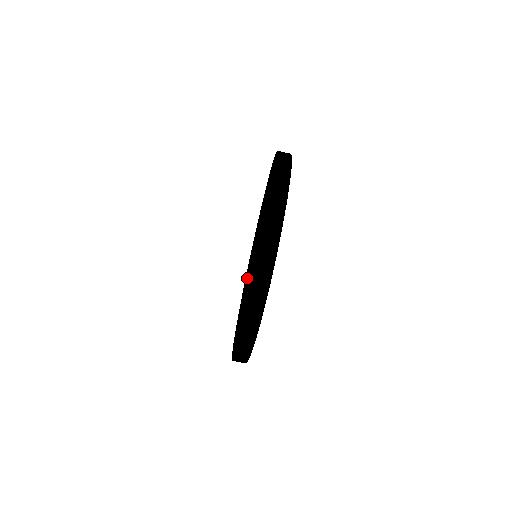
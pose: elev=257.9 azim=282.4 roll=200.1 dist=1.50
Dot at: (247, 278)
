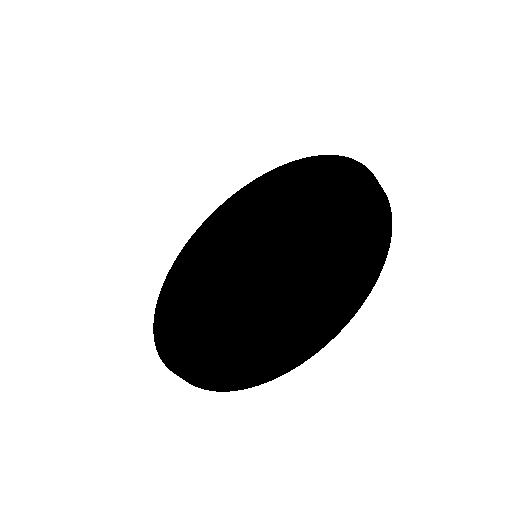
Dot at: (217, 256)
